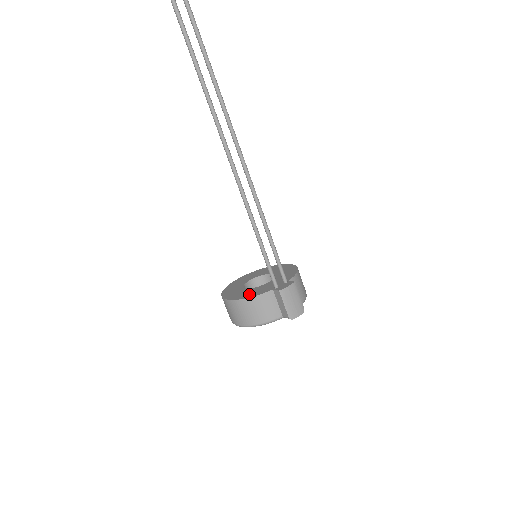
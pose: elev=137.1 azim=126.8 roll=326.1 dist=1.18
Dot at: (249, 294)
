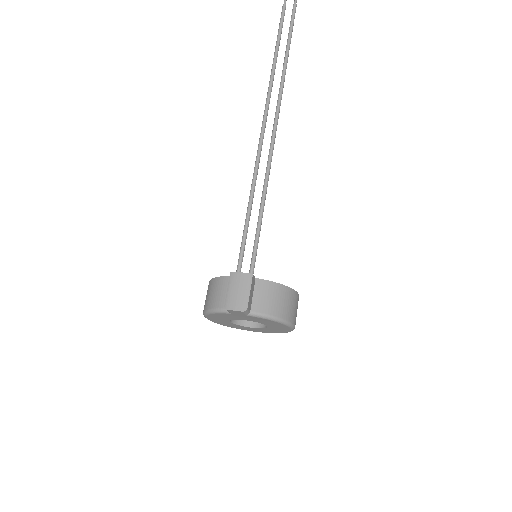
Dot at: occluded
